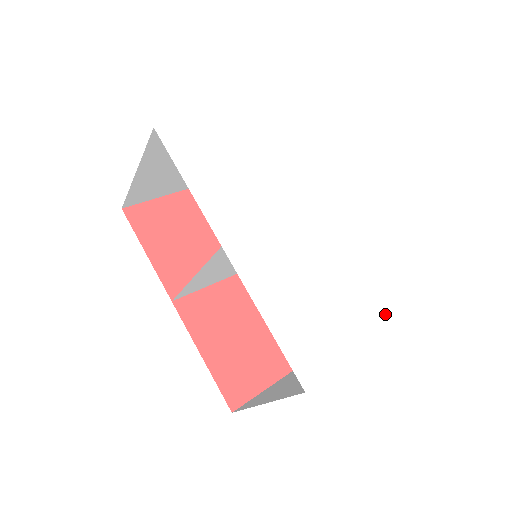
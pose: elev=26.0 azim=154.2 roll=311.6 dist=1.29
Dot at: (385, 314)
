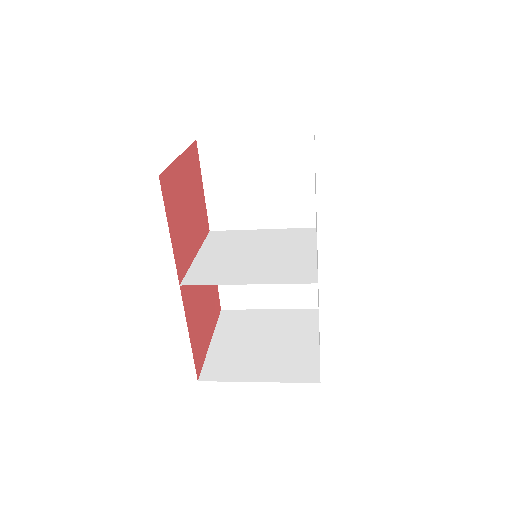
Dot at: occluded
